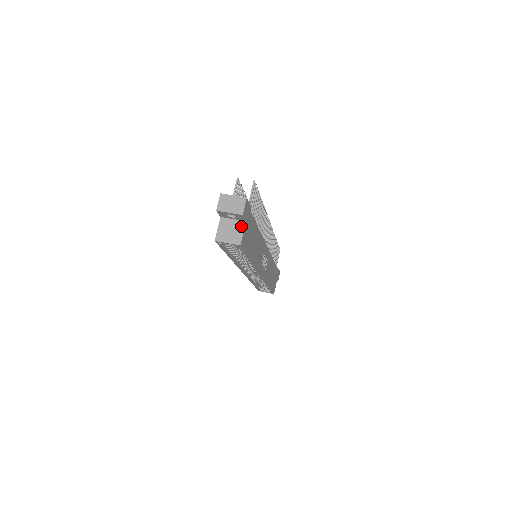
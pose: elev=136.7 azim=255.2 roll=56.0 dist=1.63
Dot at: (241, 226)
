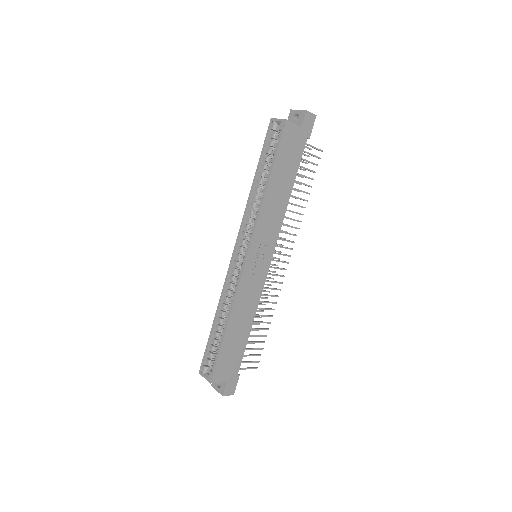
Dot at: (296, 125)
